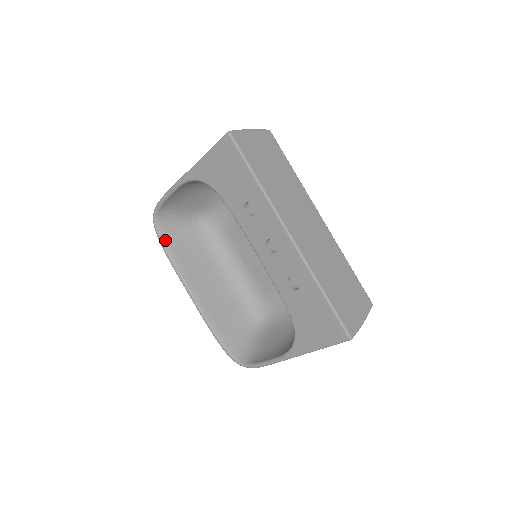
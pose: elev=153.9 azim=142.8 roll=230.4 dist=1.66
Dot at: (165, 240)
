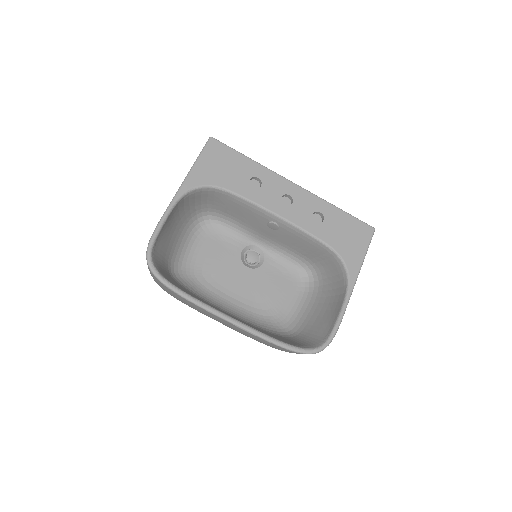
Dot at: (170, 282)
